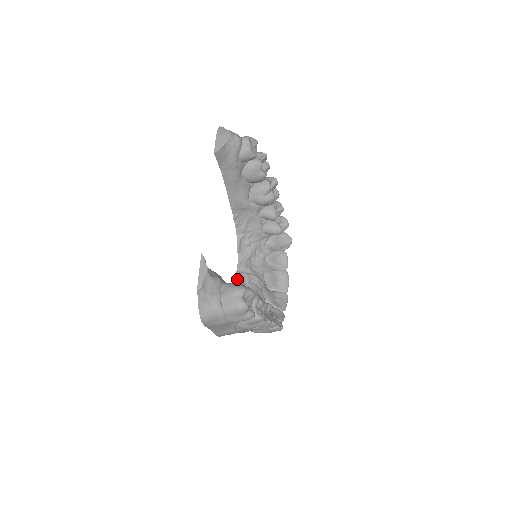
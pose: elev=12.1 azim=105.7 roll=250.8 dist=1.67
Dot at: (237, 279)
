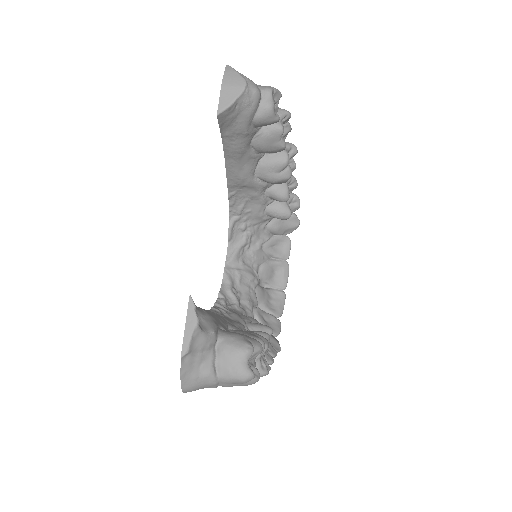
Dot at: (225, 279)
